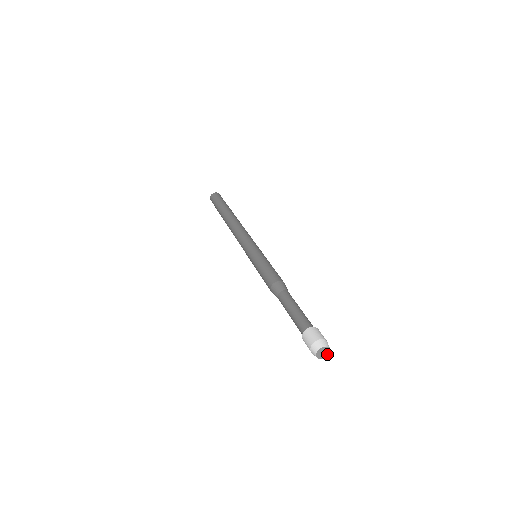
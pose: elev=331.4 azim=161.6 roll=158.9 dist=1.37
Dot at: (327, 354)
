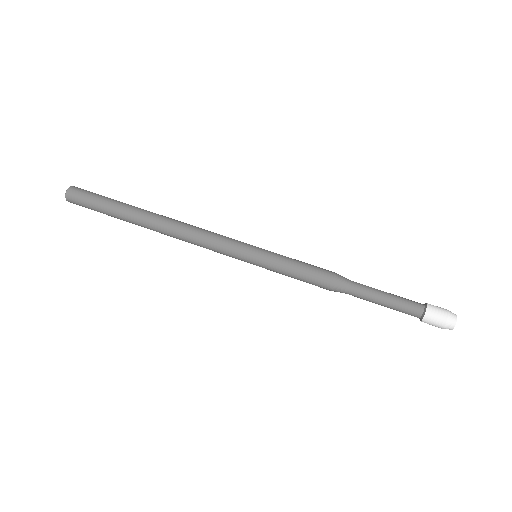
Dot at: occluded
